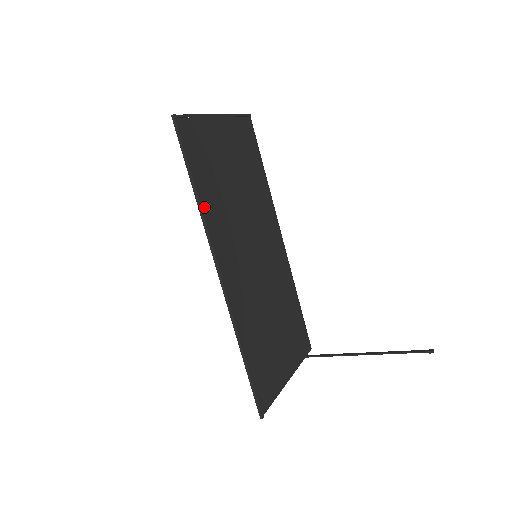
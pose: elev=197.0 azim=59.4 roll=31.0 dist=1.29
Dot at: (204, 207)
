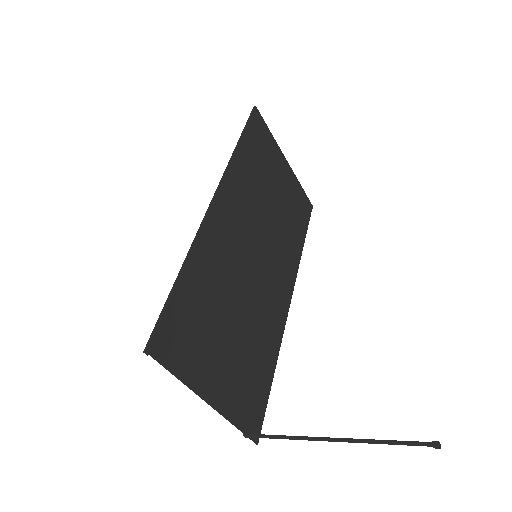
Dot at: (238, 159)
